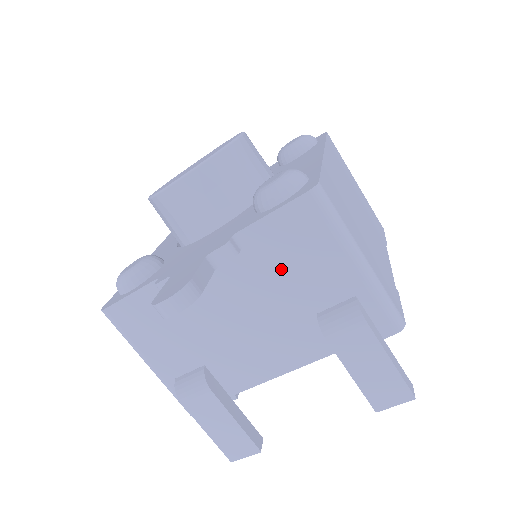
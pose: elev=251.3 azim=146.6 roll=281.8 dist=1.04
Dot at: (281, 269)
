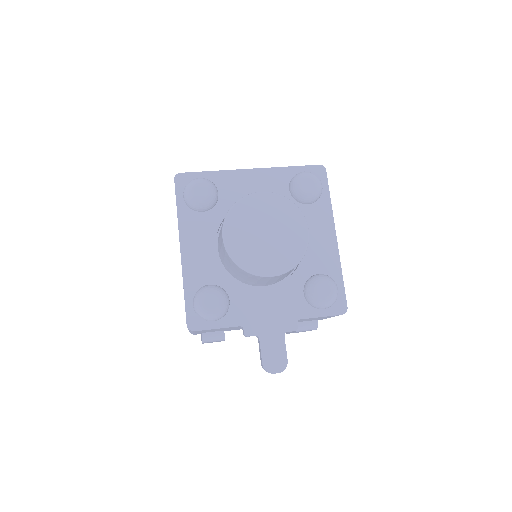
Dot at: (301, 320)
